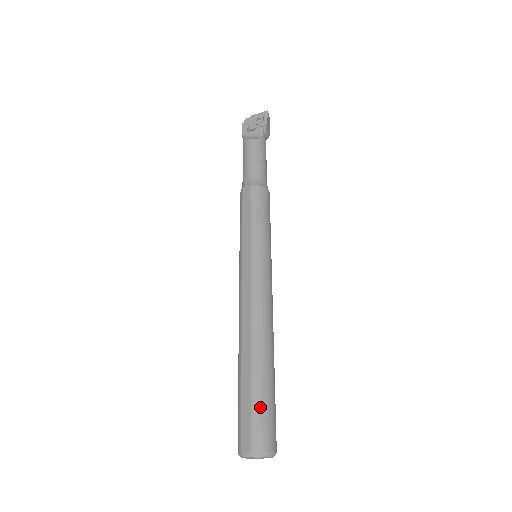
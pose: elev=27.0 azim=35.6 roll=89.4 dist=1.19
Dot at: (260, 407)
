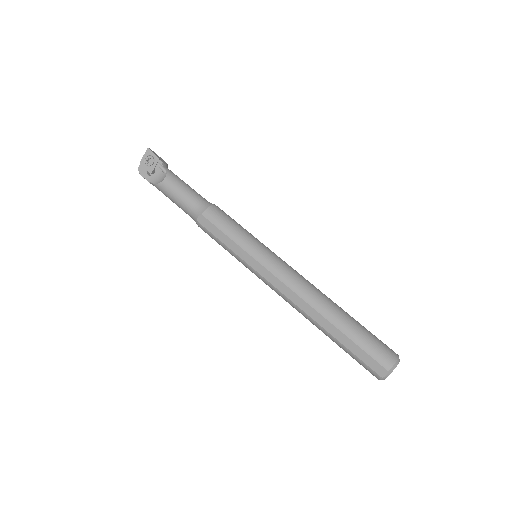
Dot at: (365, 343)
